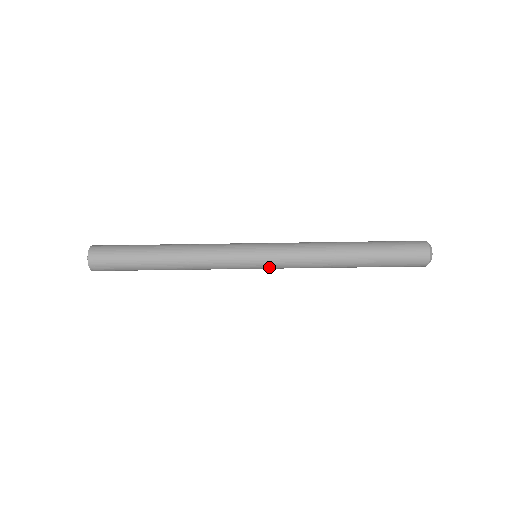
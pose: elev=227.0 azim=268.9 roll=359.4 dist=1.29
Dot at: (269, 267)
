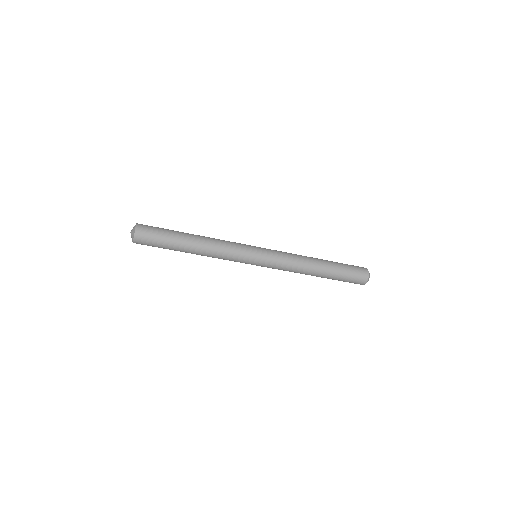
Dot at: (263, 266)
